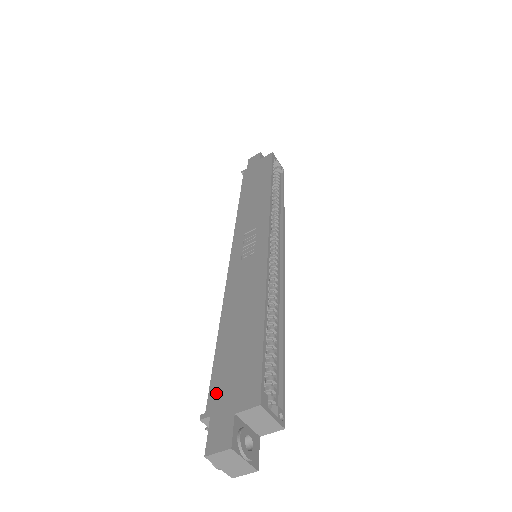
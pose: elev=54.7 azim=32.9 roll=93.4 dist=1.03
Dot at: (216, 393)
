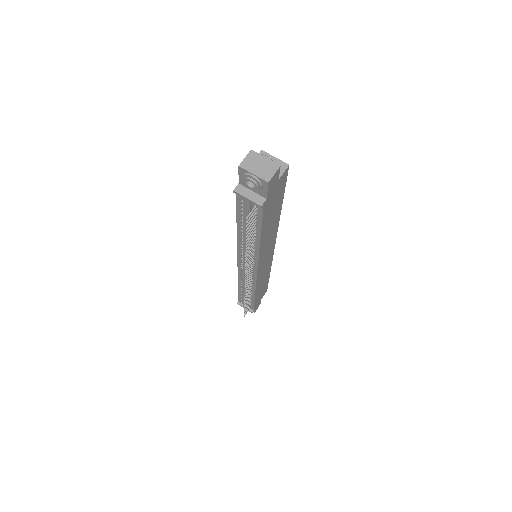
Dot at: occluded
